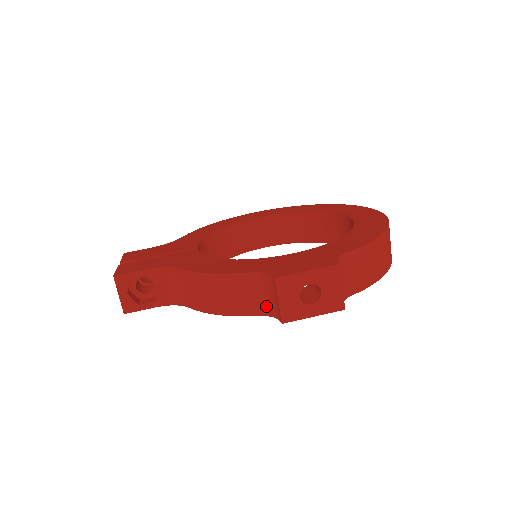
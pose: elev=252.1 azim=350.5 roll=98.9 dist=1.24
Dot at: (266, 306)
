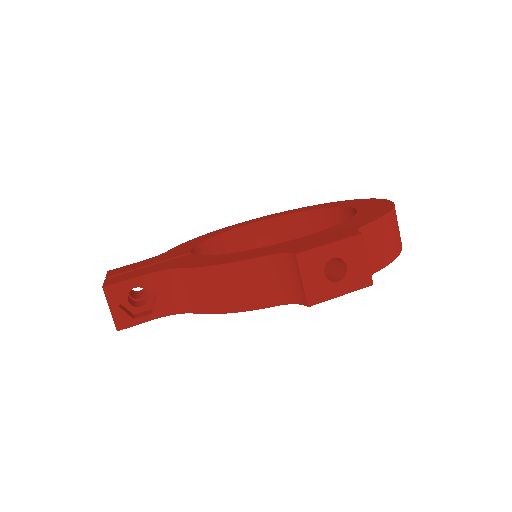
Dot at: (285, 292)
